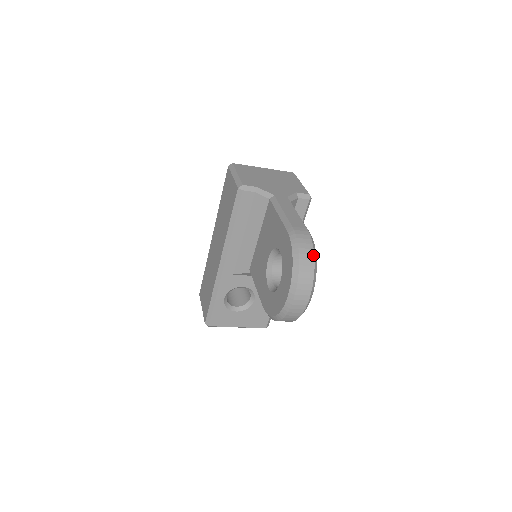
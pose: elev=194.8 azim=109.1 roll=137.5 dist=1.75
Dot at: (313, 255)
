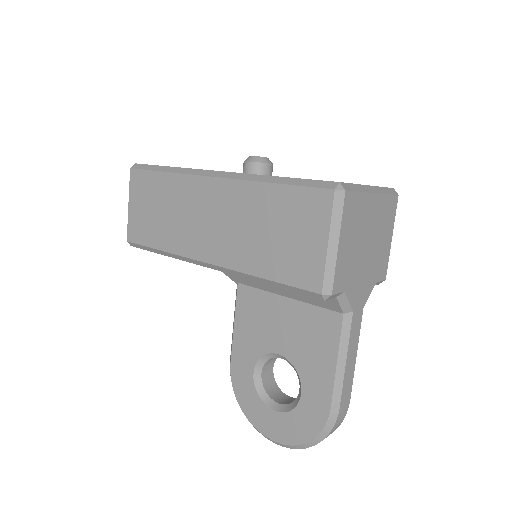
Dot at: occluded
